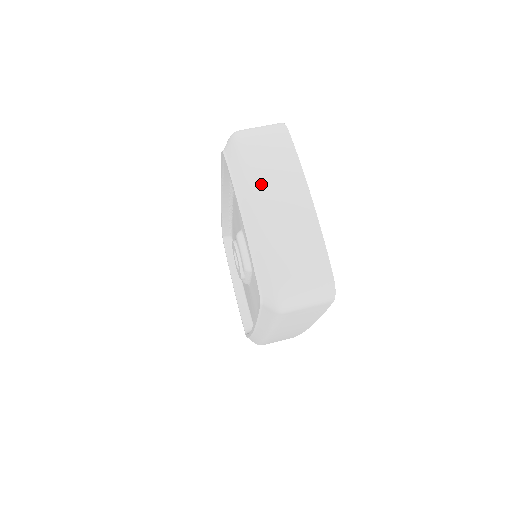
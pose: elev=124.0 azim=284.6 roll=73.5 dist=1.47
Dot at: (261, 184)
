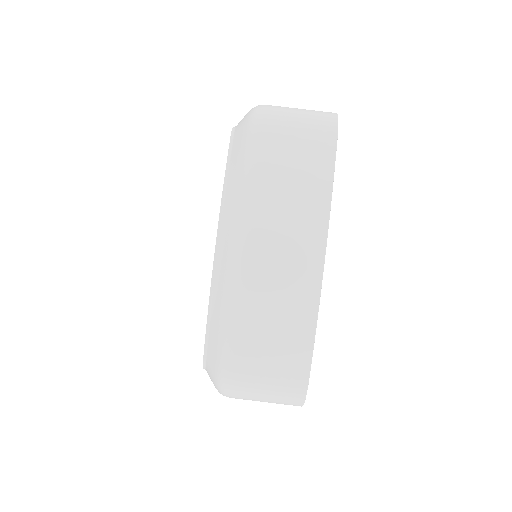
Dot at: (258, 214)
